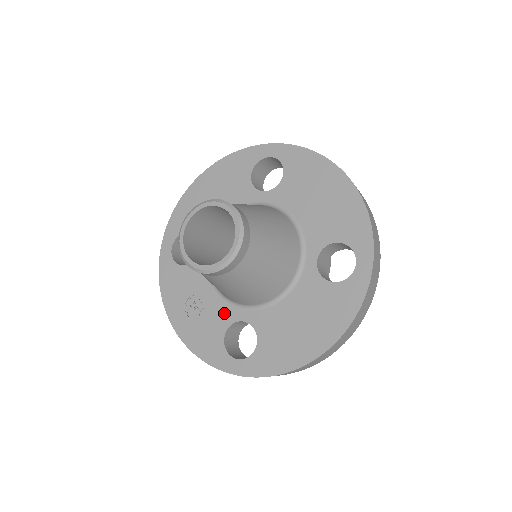
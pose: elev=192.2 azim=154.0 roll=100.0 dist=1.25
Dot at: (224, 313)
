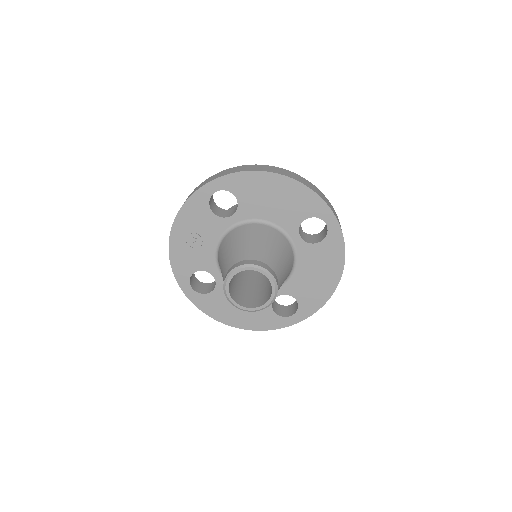
Dot at: (208, 263)
